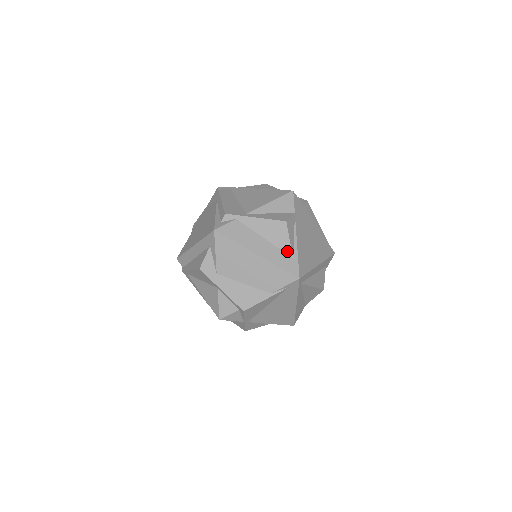
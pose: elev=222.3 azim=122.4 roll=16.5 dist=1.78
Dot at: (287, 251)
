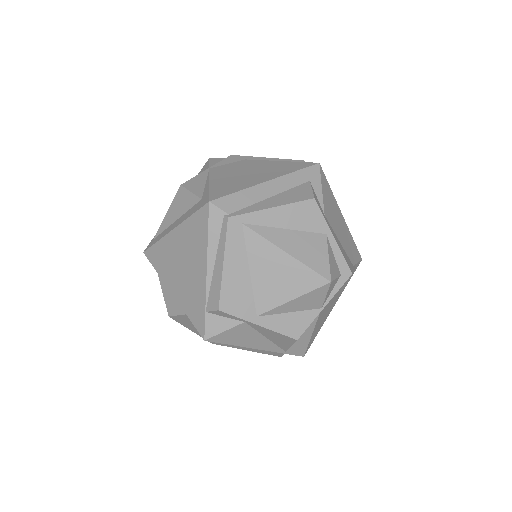
Dot at: occluded
